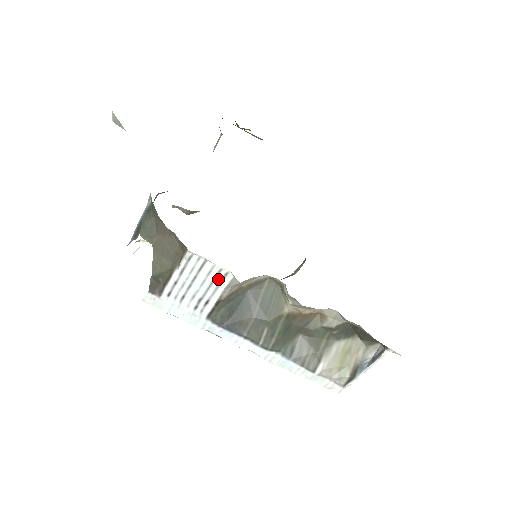
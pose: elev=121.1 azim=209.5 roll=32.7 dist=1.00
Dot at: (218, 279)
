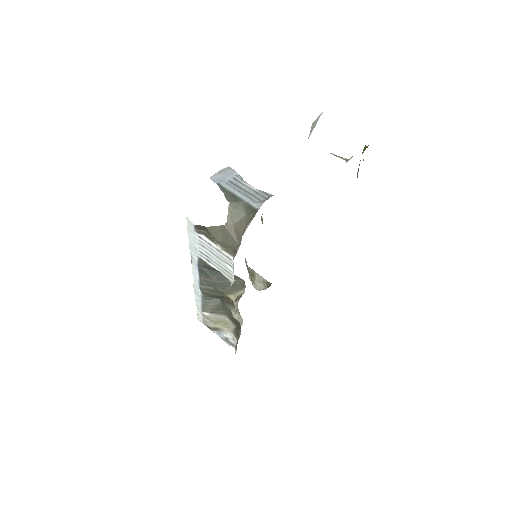
Dot at: (226, 272)
